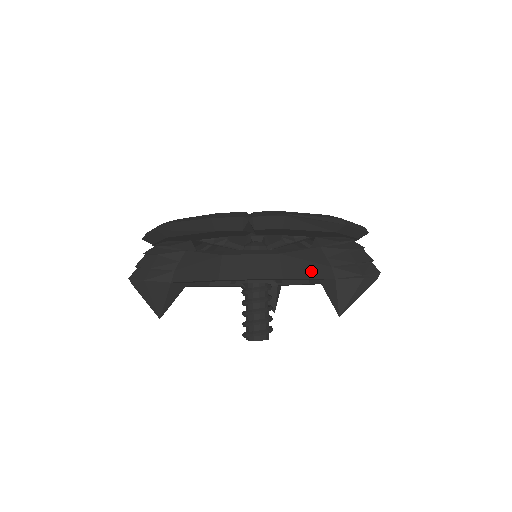
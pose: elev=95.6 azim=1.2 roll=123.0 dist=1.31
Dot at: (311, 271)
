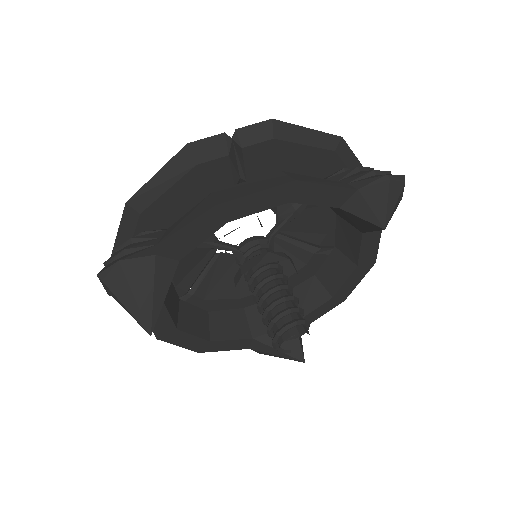
Dot at: (326, 182)
